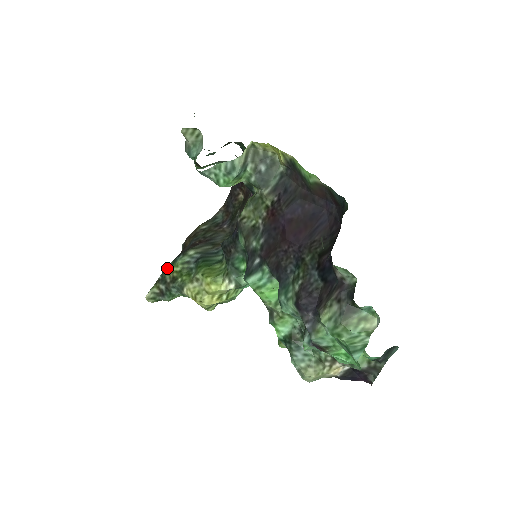
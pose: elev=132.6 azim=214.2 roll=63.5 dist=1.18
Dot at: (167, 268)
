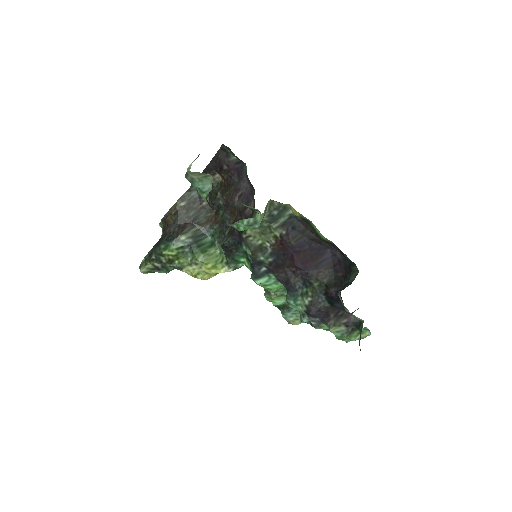
Dot at: (160, 251)
